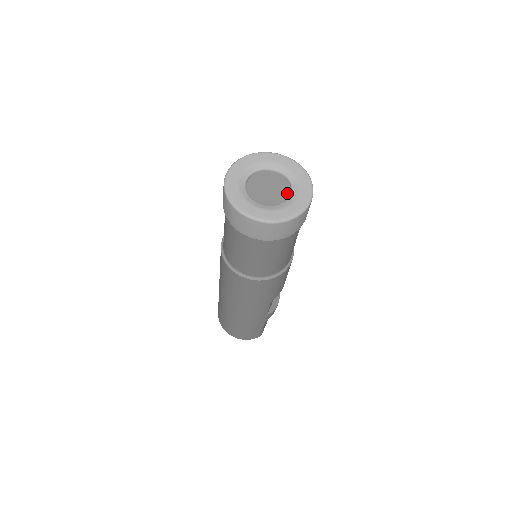
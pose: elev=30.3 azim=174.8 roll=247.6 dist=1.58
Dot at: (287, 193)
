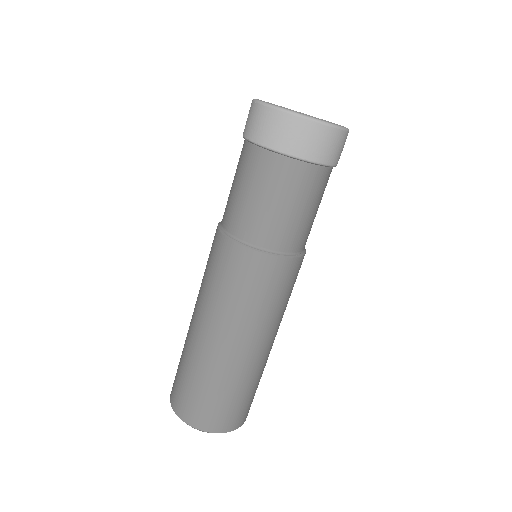
Dot at: occluded
